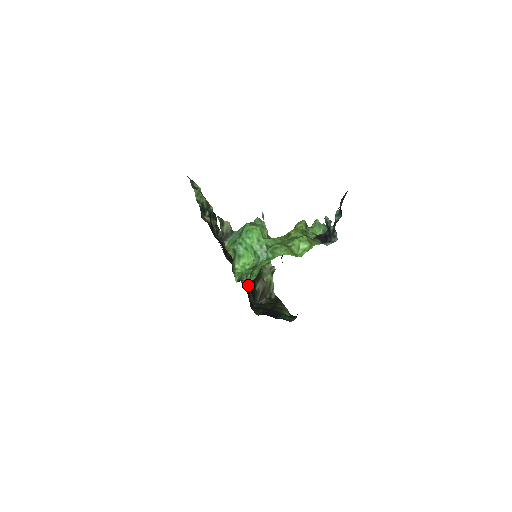
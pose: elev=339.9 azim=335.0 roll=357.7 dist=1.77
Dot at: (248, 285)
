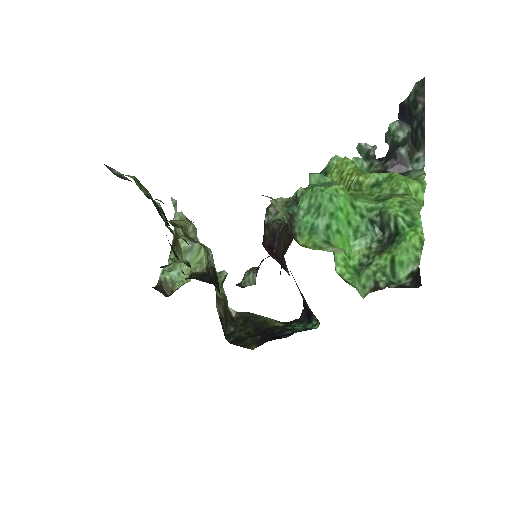
Dot at: occluded
